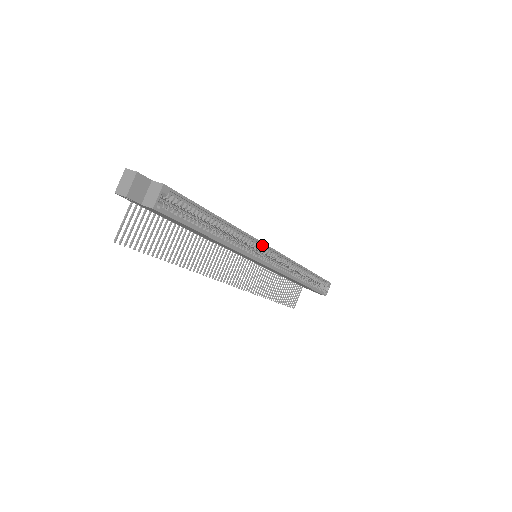
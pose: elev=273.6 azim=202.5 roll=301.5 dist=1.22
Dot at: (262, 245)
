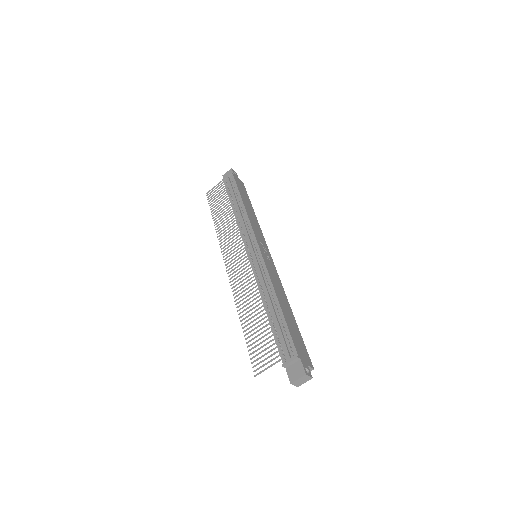
Dot at: (273, 267)
